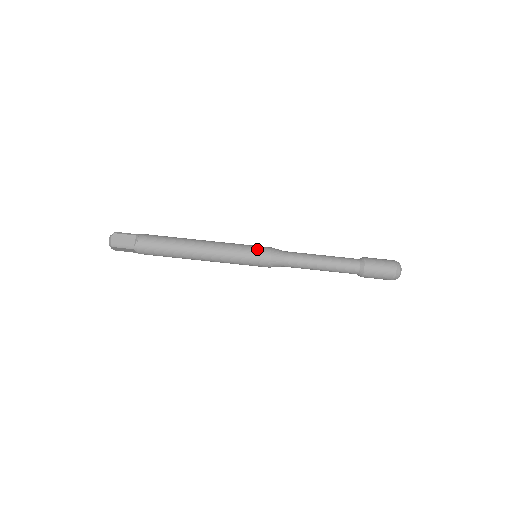
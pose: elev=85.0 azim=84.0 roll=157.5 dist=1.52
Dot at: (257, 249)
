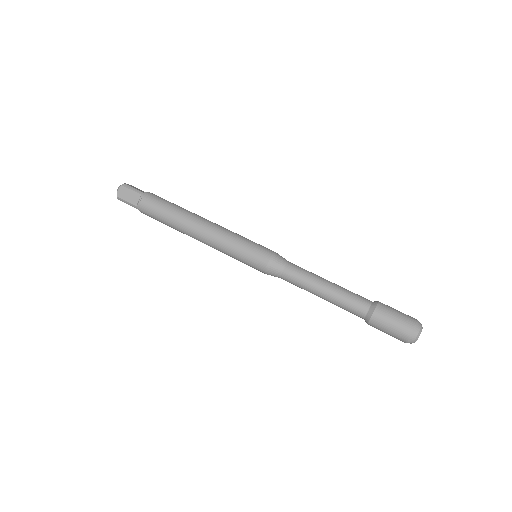
Dot at: (255, 251)
